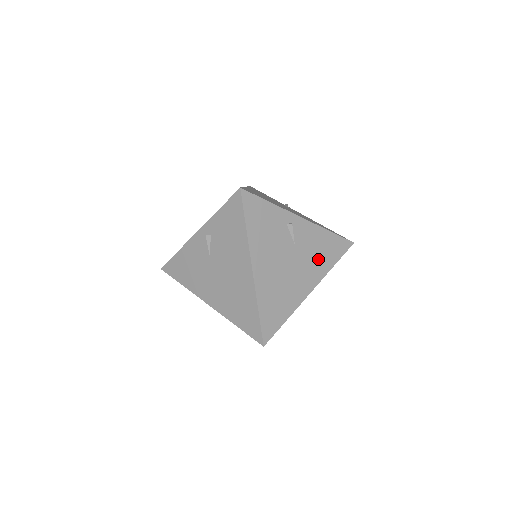
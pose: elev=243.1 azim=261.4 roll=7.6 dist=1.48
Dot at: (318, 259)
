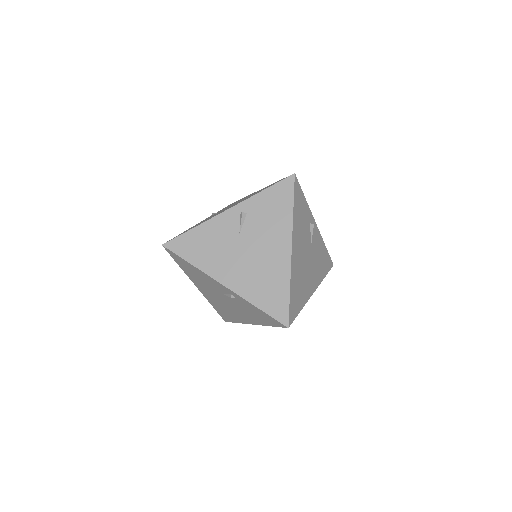
Dot at: occluded
